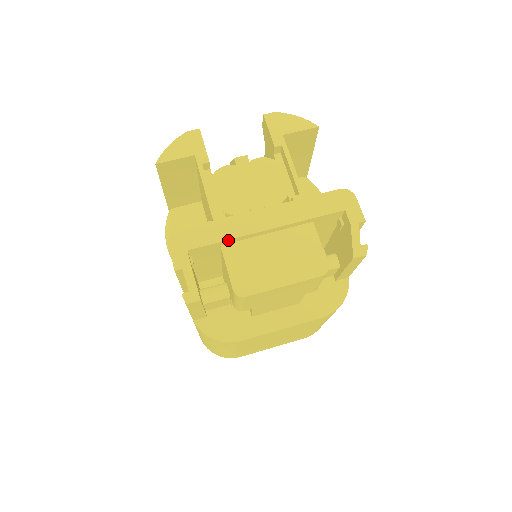
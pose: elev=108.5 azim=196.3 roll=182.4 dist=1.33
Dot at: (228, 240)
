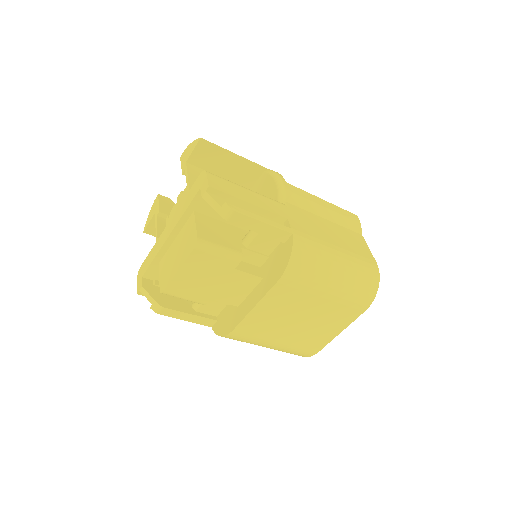
Dot at: (156, 257)
